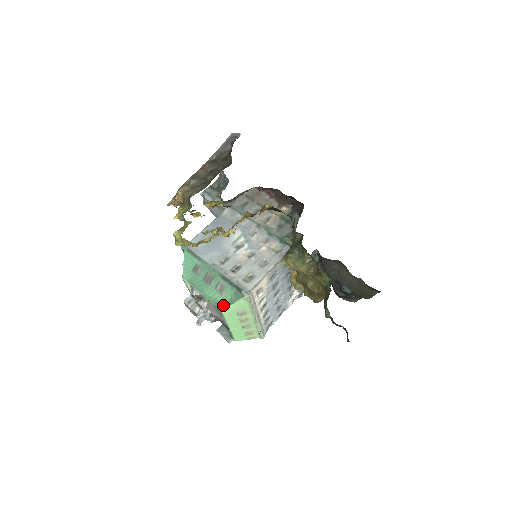
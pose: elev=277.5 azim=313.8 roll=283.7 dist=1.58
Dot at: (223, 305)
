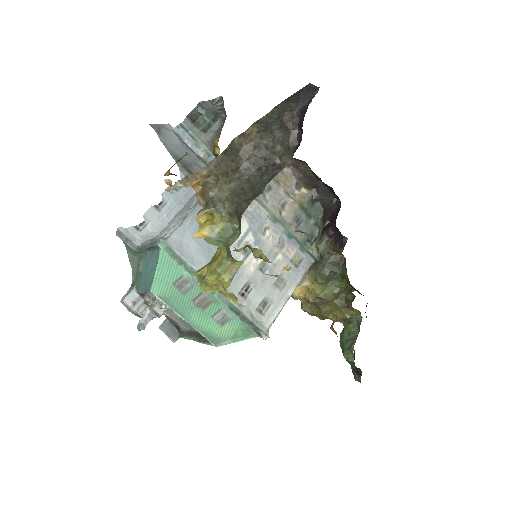
Dot at: (221, 340)
